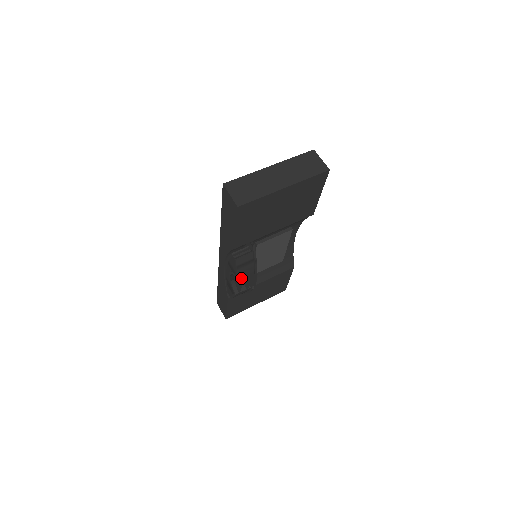
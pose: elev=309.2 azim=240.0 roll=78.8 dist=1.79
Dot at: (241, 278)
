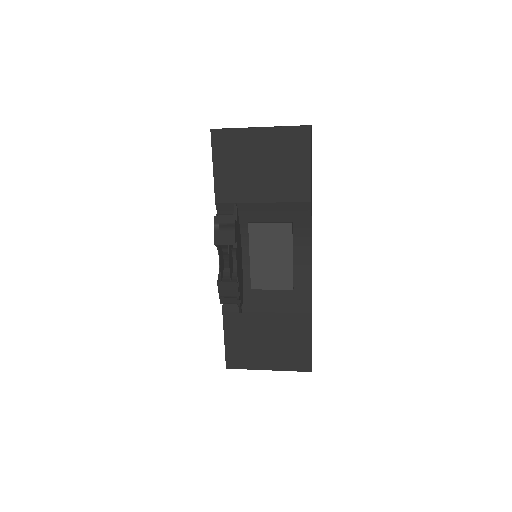
Dot at: (219, 246)
